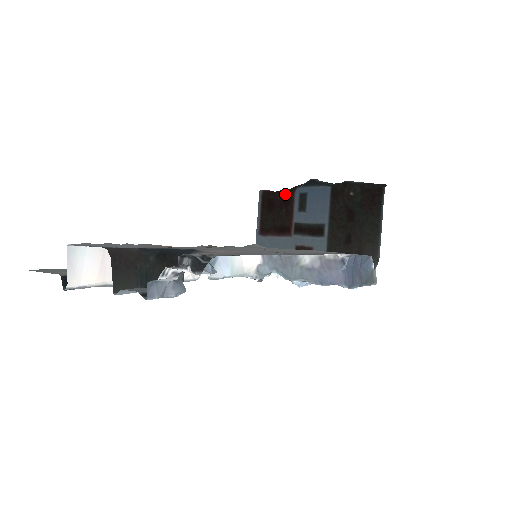
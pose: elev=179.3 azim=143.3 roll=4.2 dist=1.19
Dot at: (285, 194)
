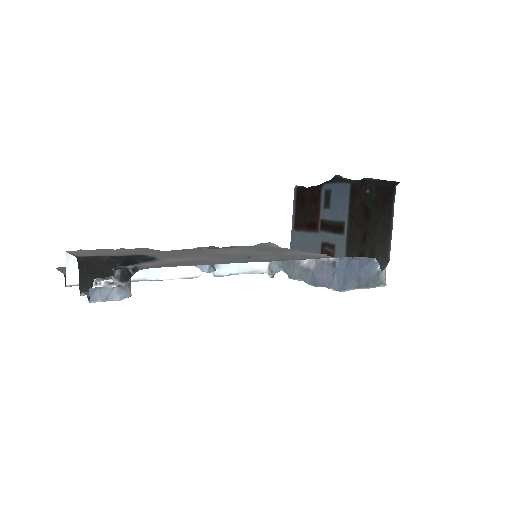
Dot at: (314, 190)
